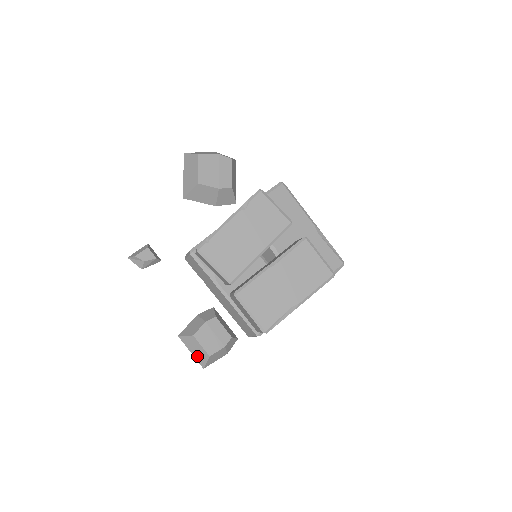
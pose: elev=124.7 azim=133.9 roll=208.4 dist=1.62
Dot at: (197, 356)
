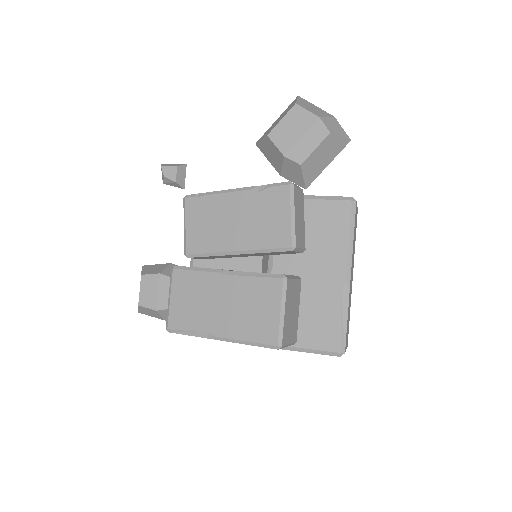
Dot at: occluded
